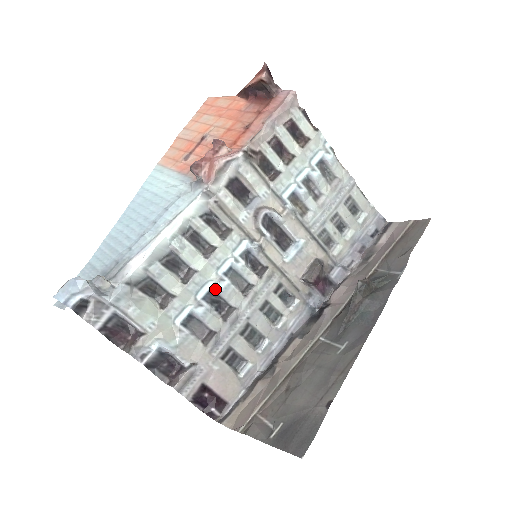
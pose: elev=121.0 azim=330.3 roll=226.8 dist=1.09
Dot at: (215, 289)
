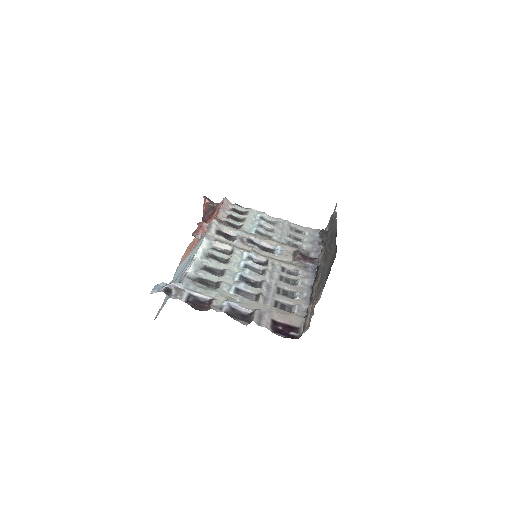
Dot at: (243, 275)
